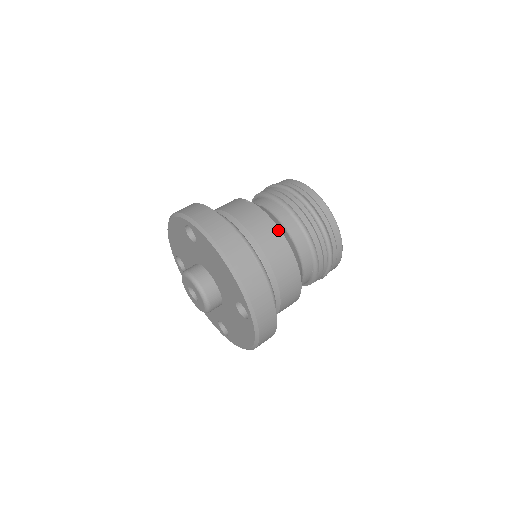
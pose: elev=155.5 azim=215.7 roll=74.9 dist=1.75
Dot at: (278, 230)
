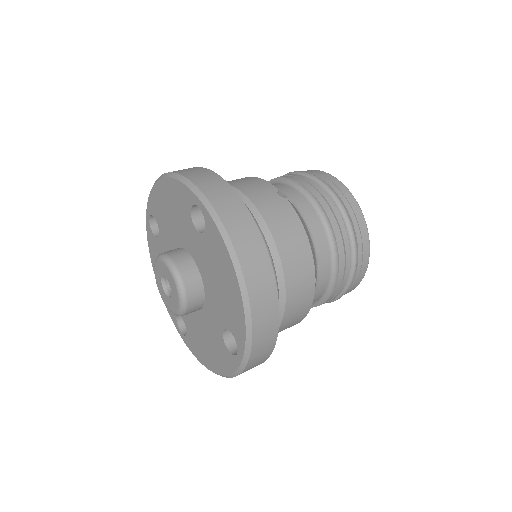
Dot at: (310, 253)
